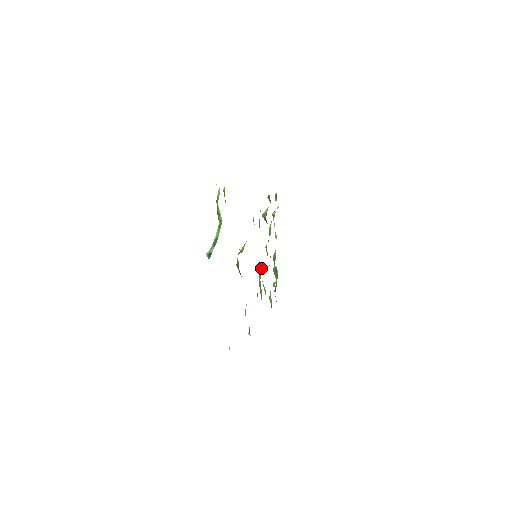
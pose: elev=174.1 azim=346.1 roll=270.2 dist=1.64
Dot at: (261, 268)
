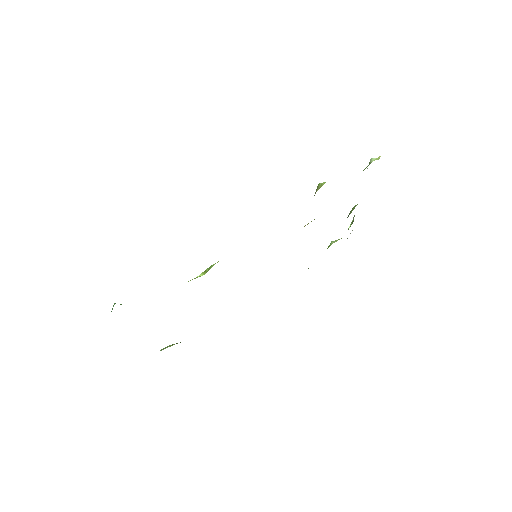
Dot at: occluded
